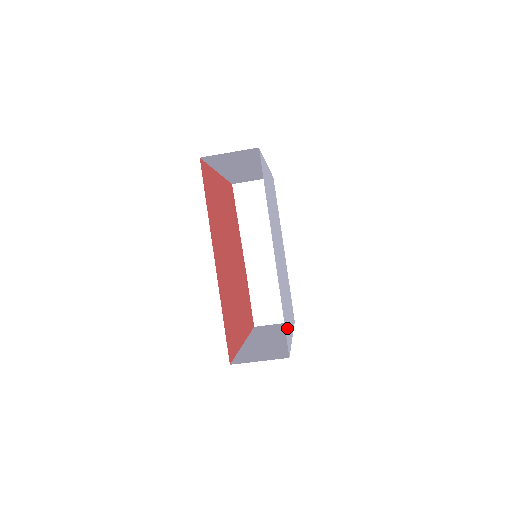
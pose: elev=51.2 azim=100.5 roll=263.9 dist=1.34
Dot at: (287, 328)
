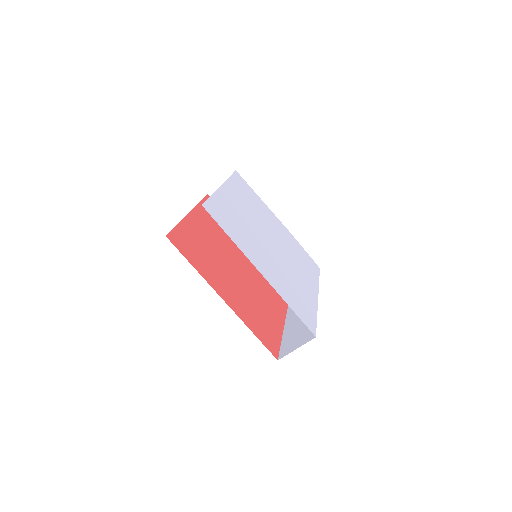
Dot at: (305, 310)
